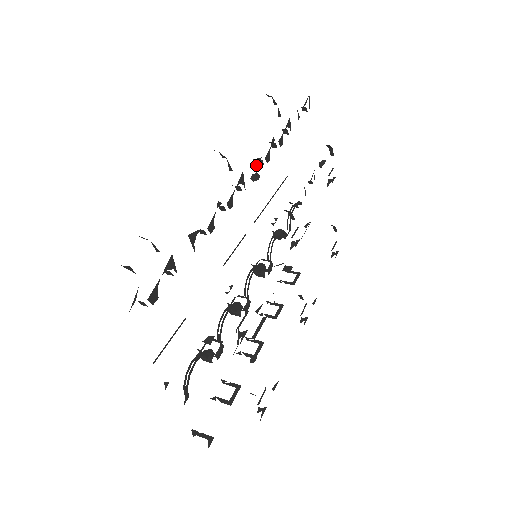
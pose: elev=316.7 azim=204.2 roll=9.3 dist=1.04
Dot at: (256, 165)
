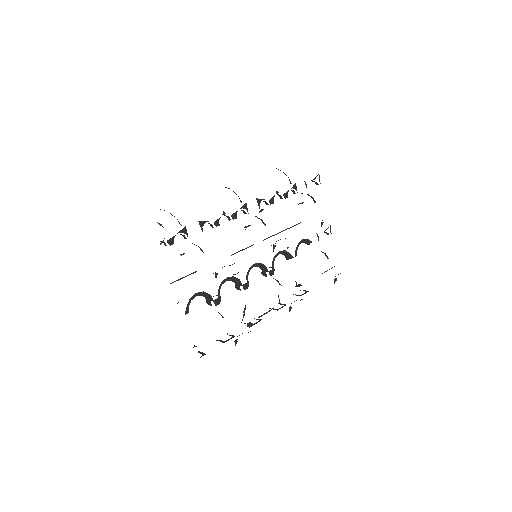
Dot at: (259, 202)
